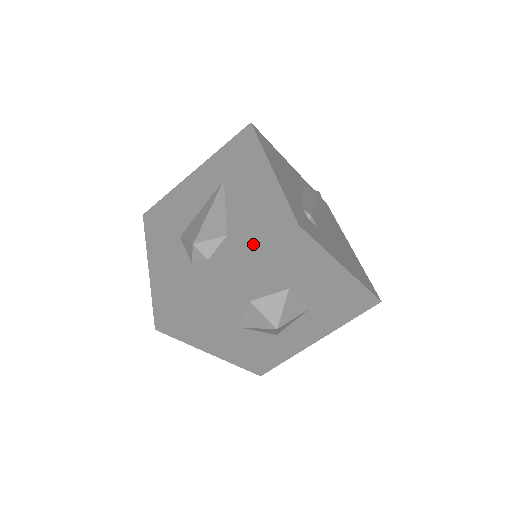
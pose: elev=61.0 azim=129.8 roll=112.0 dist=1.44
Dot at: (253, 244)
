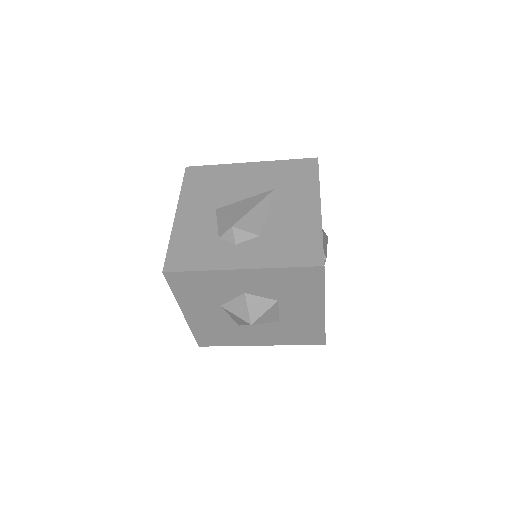
Dot at: (281, 257)
